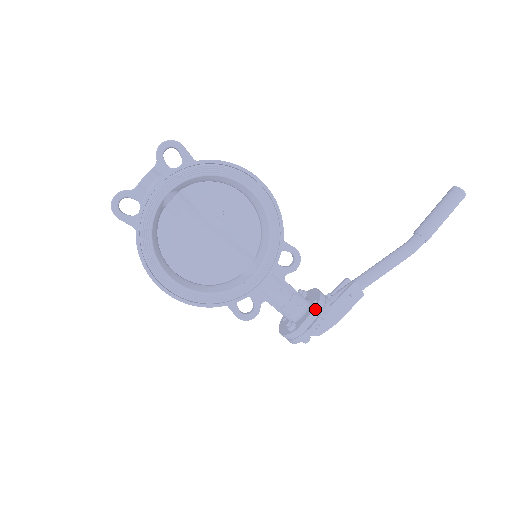
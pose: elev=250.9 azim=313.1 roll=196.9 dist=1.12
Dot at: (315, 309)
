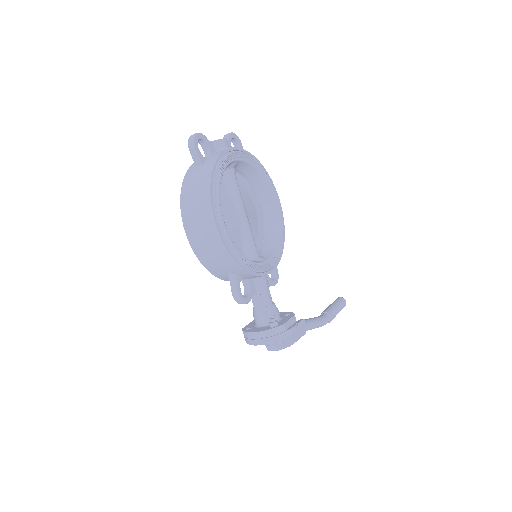
Dot at: (294, 316)
